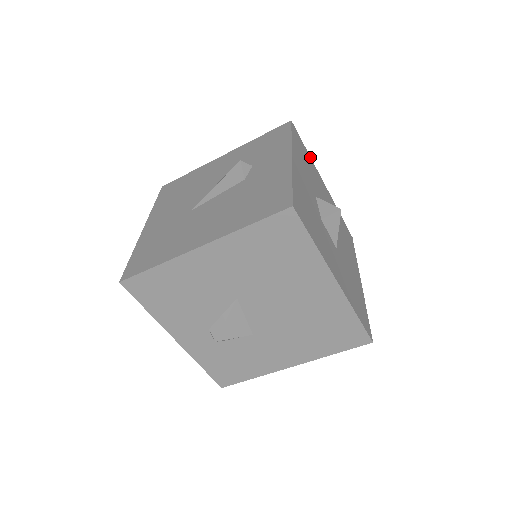
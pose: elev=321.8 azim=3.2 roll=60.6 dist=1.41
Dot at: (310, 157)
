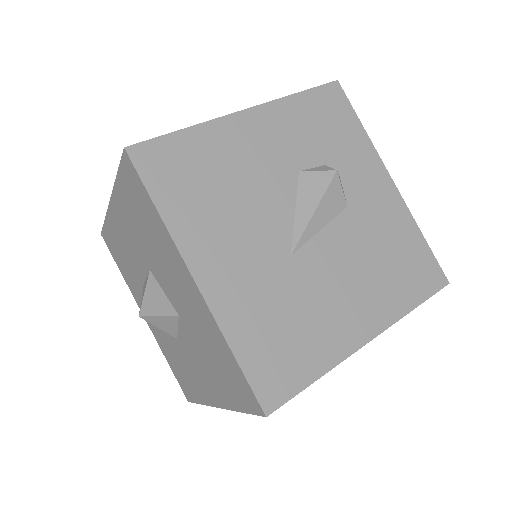
Dot at: occluded
